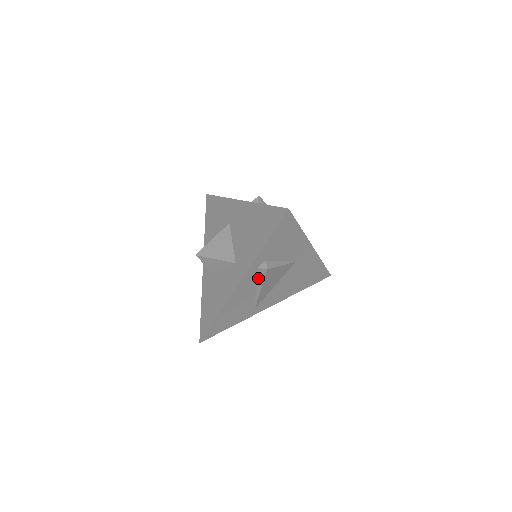
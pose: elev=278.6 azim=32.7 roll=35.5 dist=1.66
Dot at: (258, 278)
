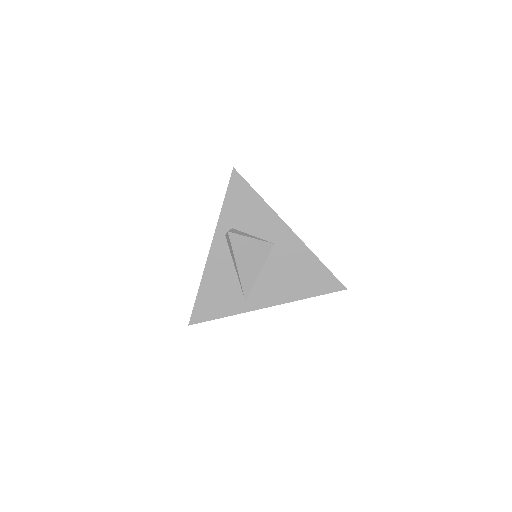
Dot at: (230, 250)
